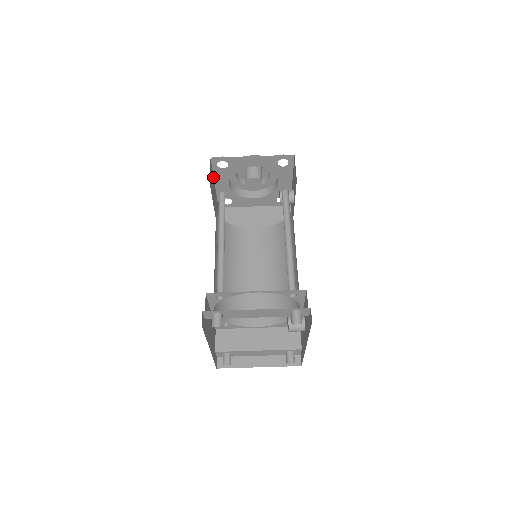
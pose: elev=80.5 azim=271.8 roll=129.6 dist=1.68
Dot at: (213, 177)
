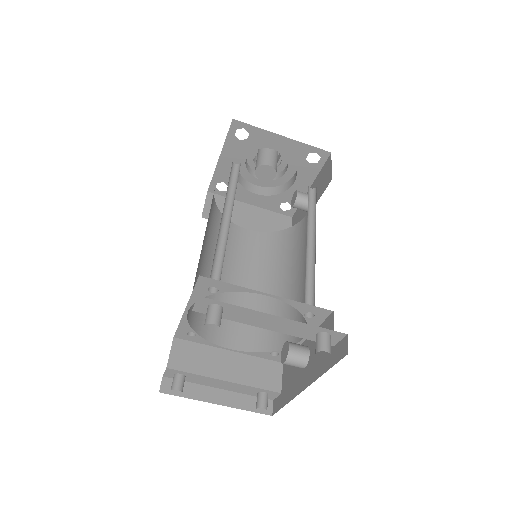
Dot at: occluded
